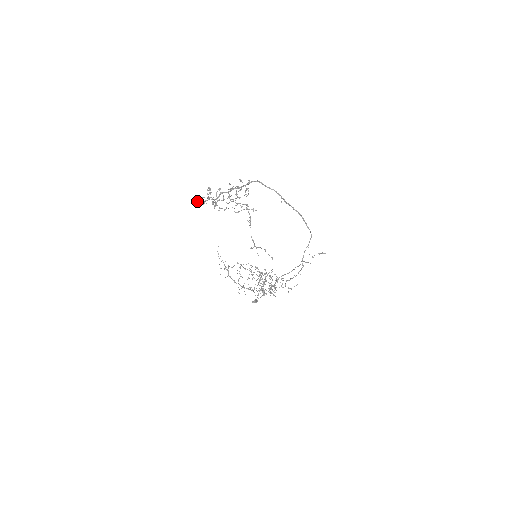
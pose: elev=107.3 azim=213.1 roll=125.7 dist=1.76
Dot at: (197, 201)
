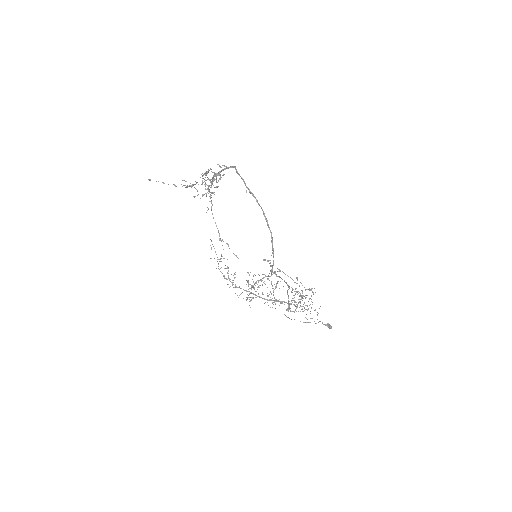
Dot at: occluded
